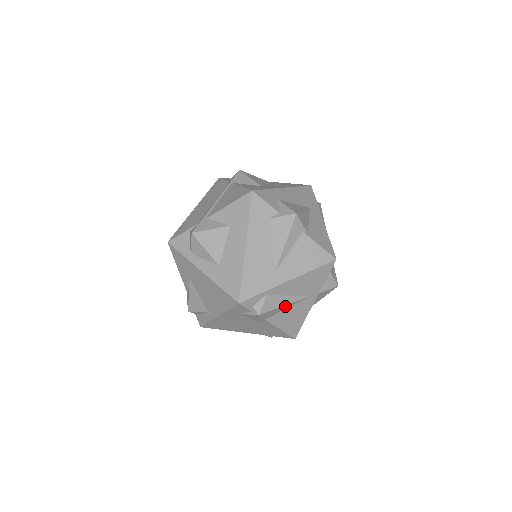
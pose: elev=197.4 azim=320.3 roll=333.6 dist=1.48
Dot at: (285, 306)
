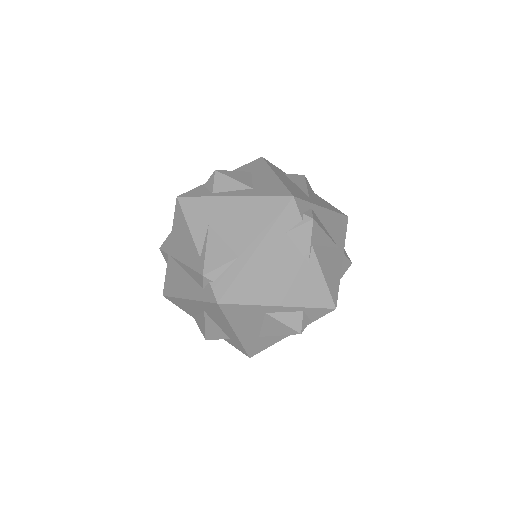
Dot at: (326, 238)
